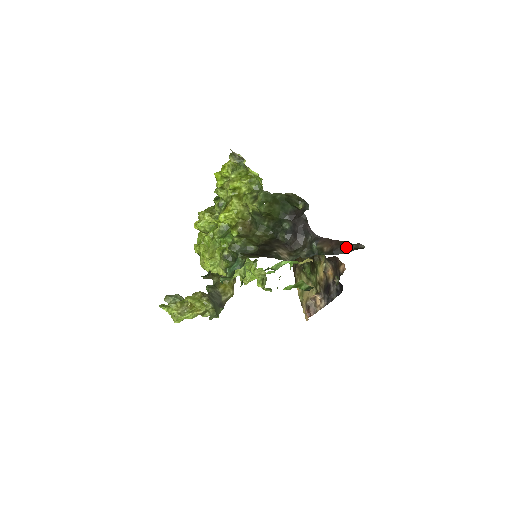
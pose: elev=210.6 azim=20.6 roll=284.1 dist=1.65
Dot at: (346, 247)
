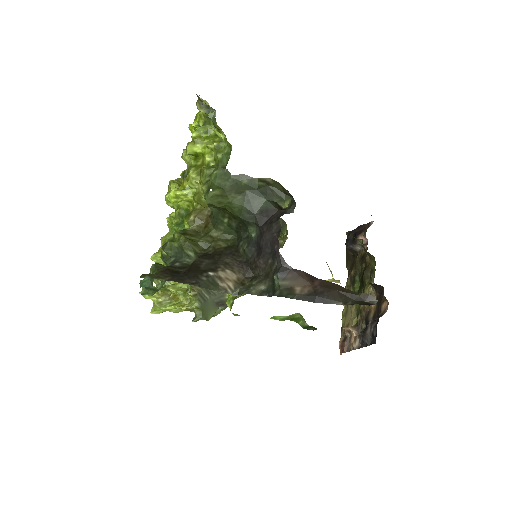
Dot at: (341, 294)
